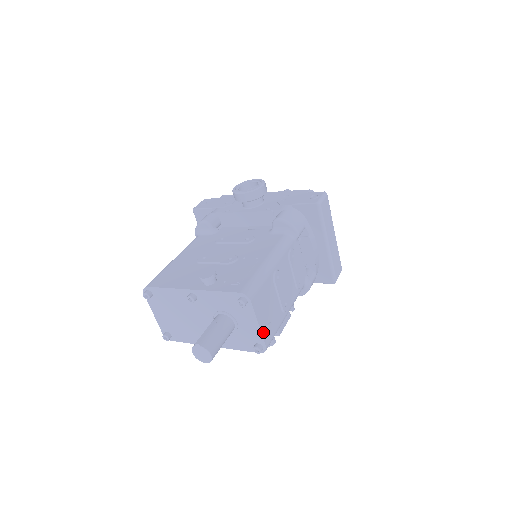
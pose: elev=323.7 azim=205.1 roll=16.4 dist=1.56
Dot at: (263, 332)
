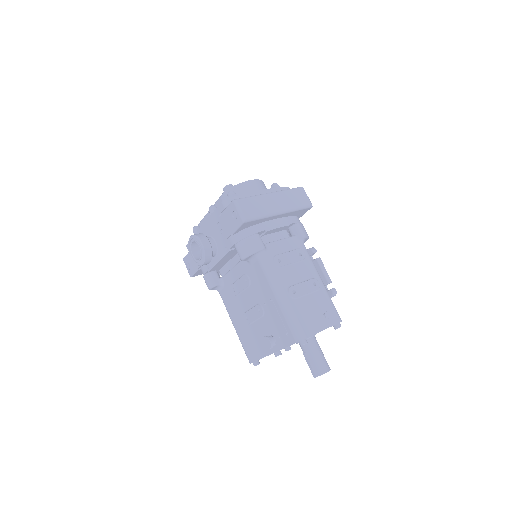
Dot at: (329, 324)
